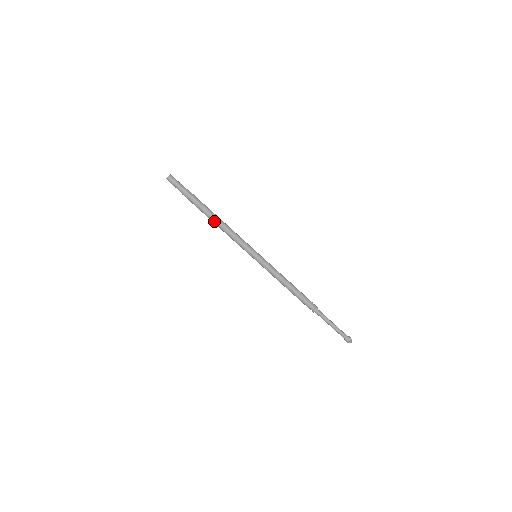
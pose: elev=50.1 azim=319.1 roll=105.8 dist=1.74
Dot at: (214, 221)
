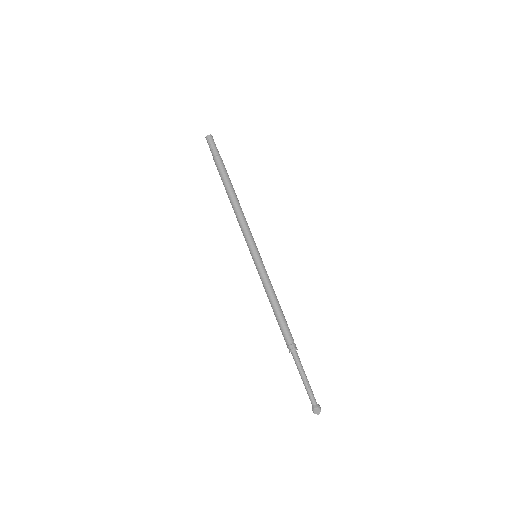
Dot at: (232, 197)
